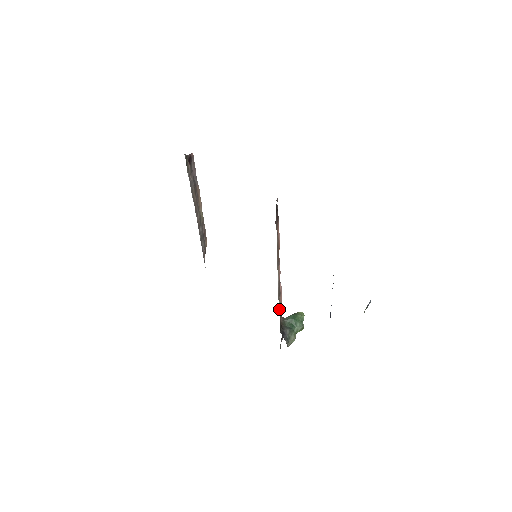
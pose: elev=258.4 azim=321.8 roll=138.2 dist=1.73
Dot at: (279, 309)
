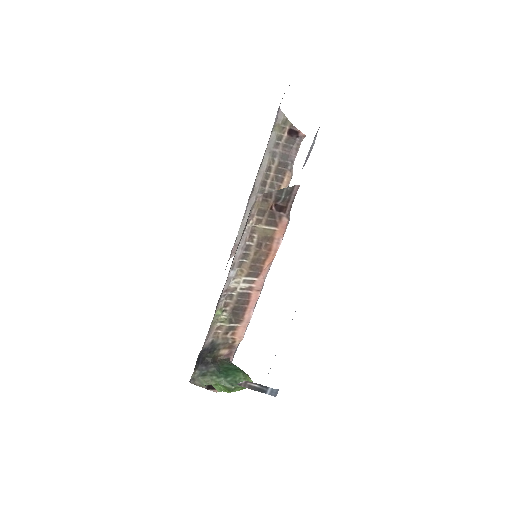
Dot at: (221, 326)
